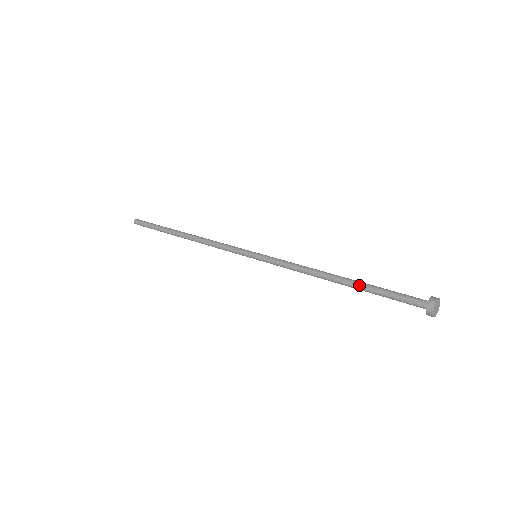
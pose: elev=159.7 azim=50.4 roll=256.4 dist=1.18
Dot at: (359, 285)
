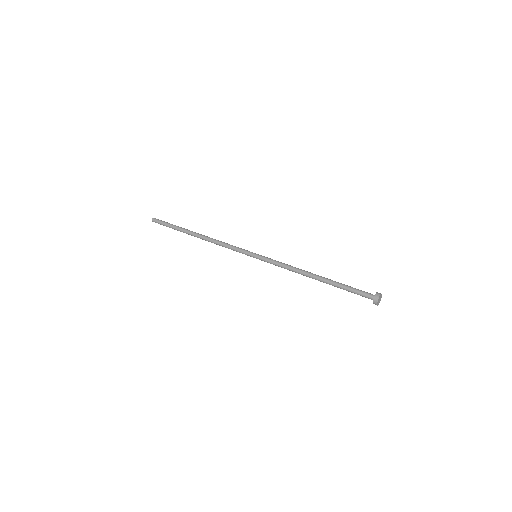
Dot at: (332, 280)
